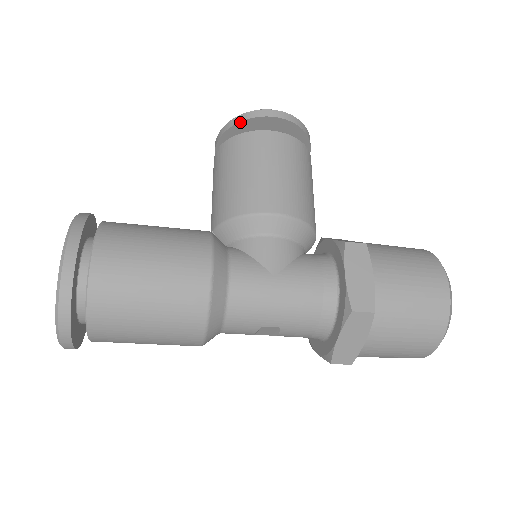
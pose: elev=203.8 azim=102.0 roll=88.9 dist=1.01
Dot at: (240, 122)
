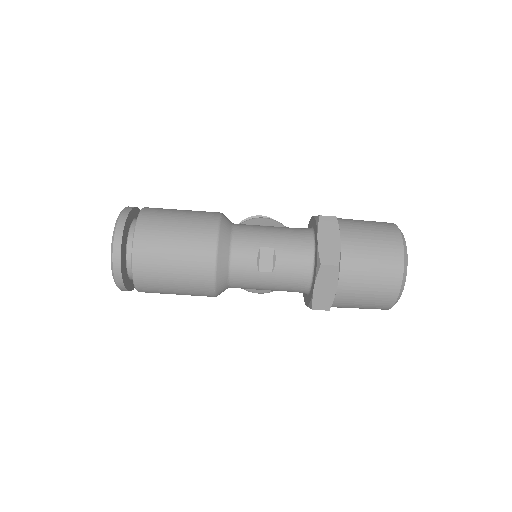
Dot at: occluded
